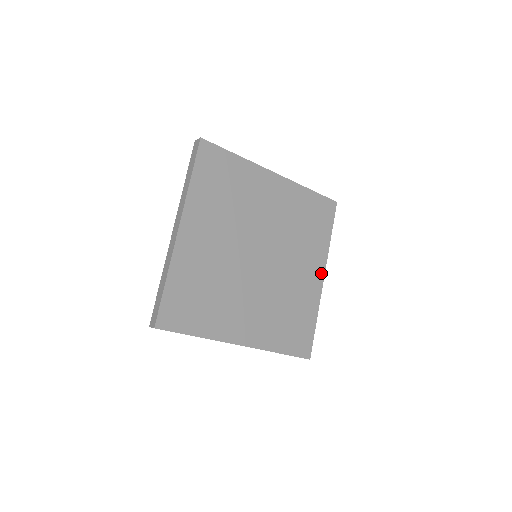
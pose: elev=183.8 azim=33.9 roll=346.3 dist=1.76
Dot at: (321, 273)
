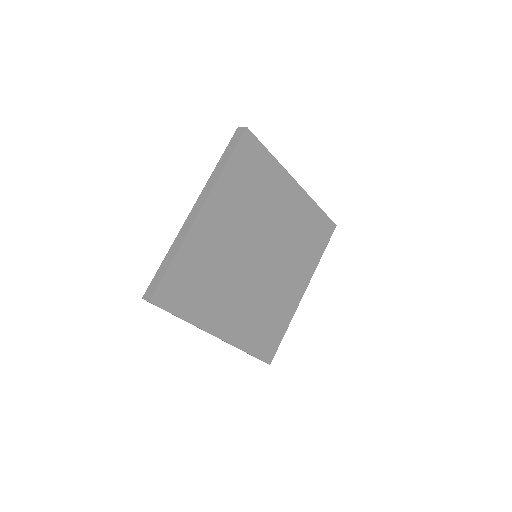
Dot at: (304, 287)
